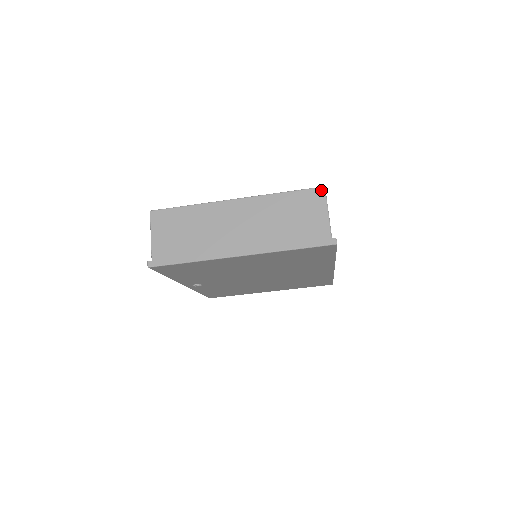
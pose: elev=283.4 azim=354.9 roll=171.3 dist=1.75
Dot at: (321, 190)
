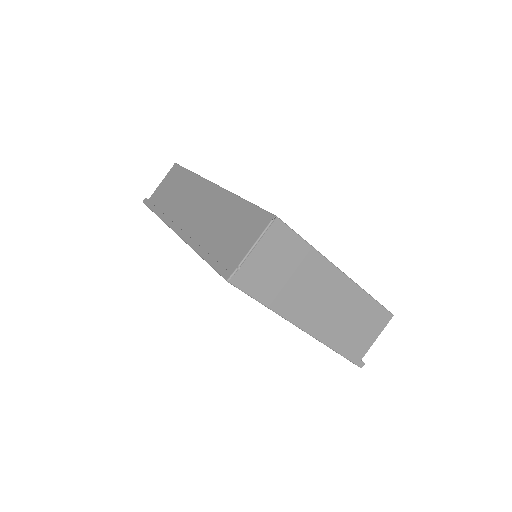
Dot at: (390, 317)
